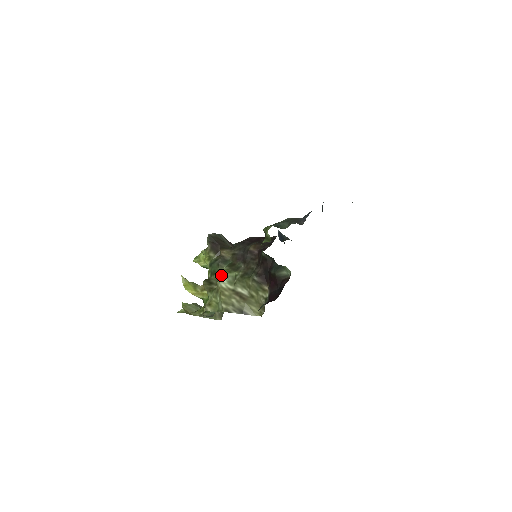
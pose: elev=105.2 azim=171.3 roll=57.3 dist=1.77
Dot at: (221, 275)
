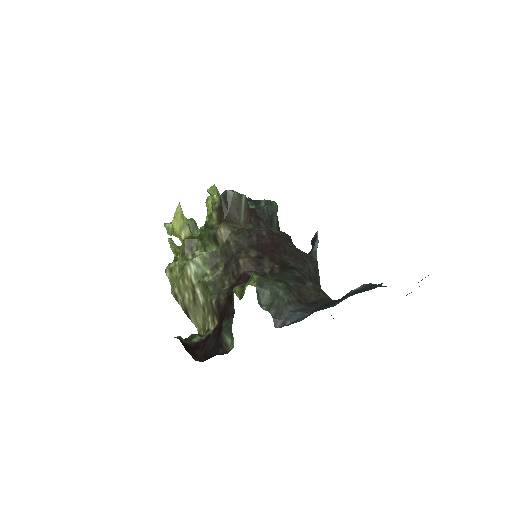
Dot at: (194, 259)
